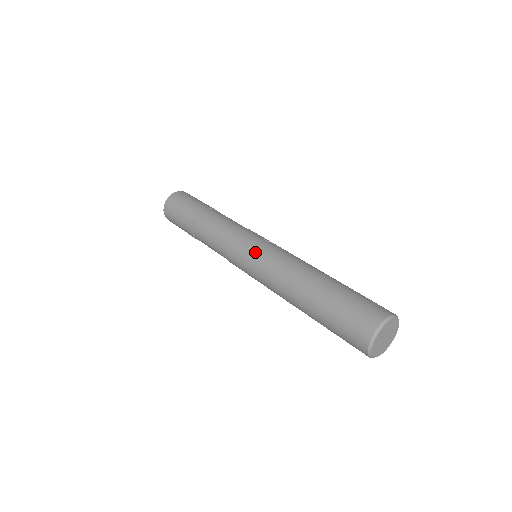
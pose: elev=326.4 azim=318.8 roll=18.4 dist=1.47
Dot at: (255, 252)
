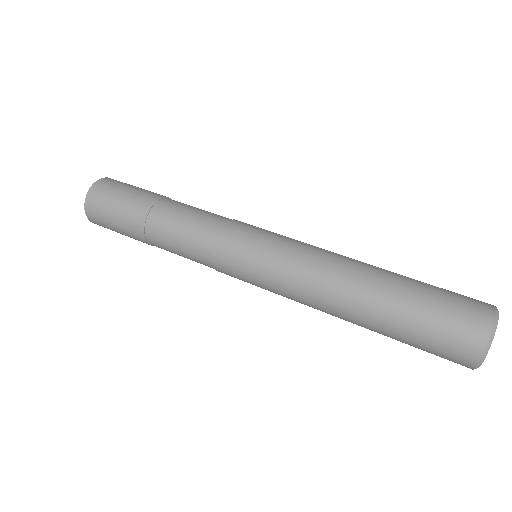
Dot at: (277, 235)
